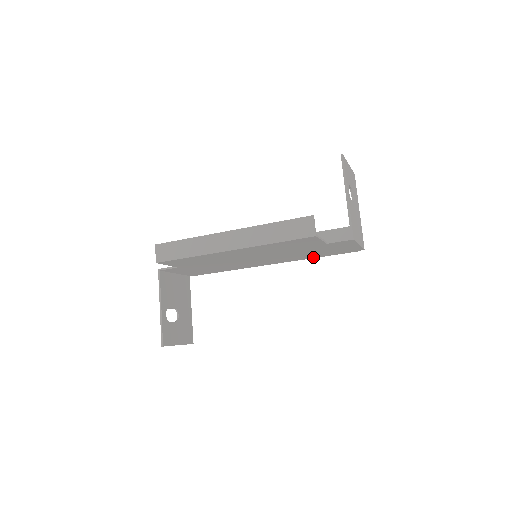
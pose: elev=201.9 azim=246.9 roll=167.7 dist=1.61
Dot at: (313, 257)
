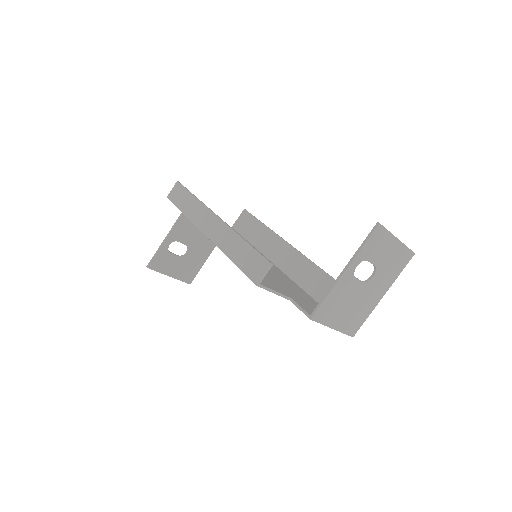
Dot at: occluded
